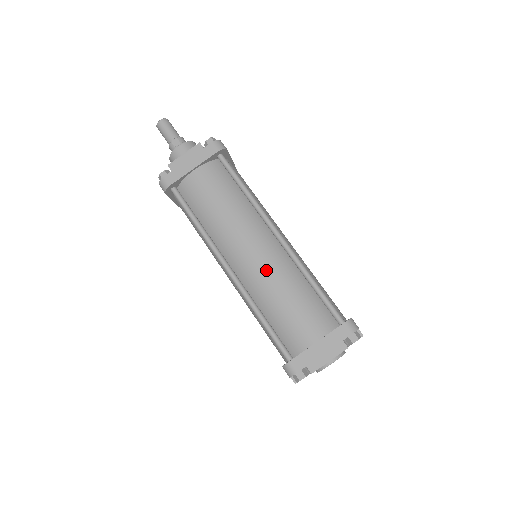
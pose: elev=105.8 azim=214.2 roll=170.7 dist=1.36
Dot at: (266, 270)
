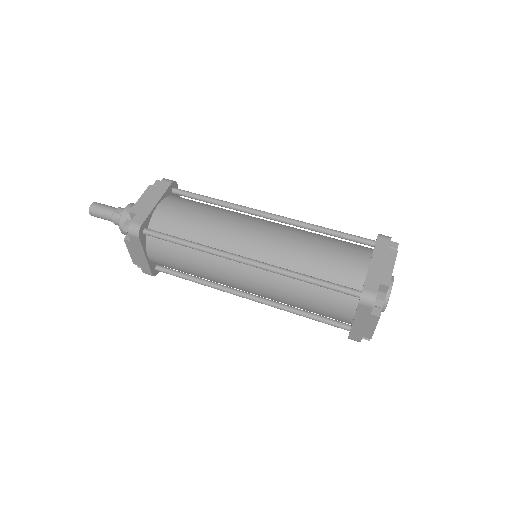
Dot at: (281, 239)
